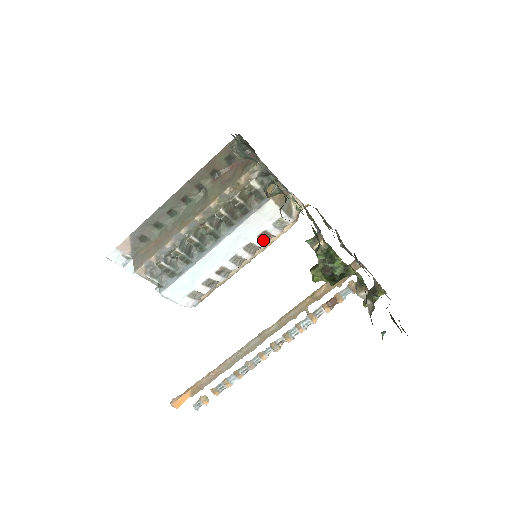
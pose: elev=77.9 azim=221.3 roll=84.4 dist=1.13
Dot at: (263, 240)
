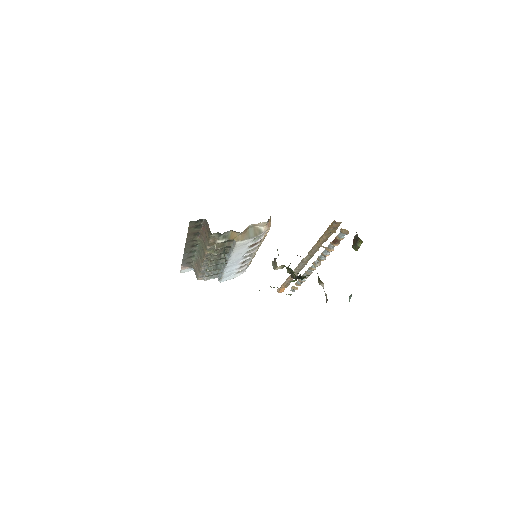
Dot at: (255, 245)
